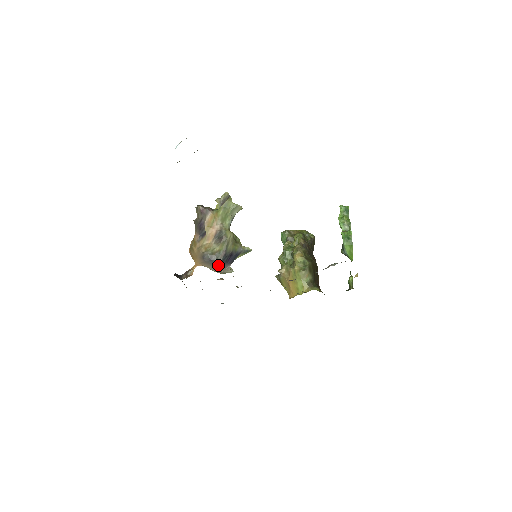
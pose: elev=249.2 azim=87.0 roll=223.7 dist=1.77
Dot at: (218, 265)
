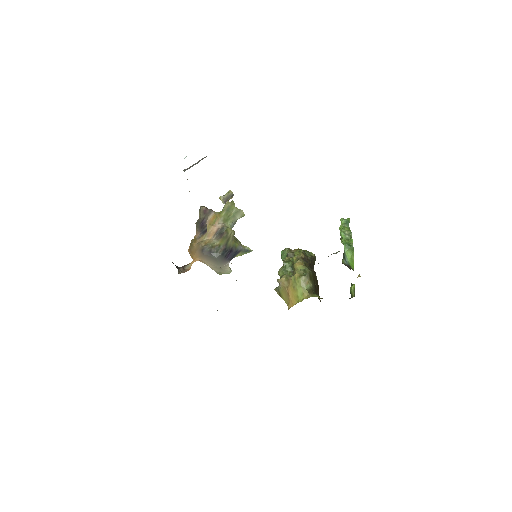
Dot at: (217, 259)
